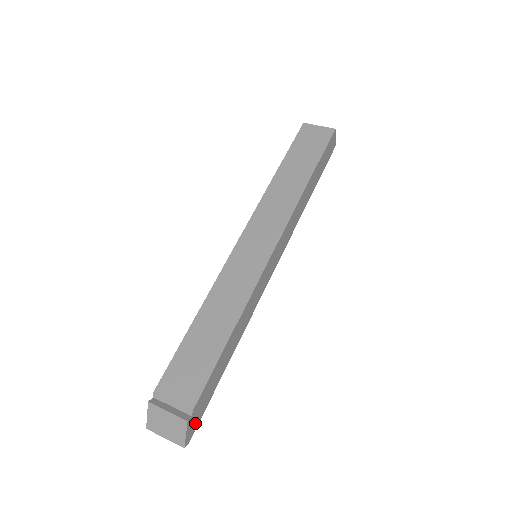
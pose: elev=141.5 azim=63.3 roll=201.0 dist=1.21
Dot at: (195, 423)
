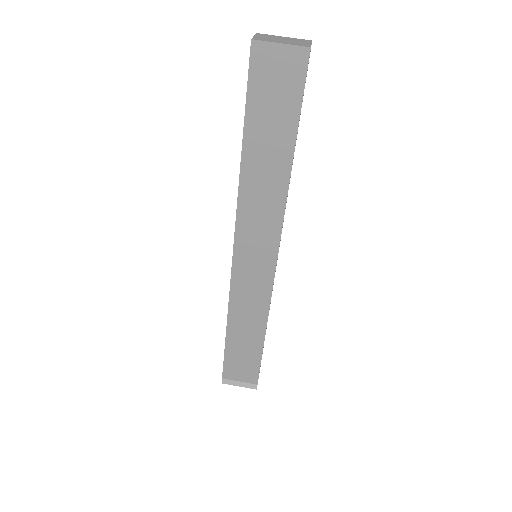
Dot at: occluded
